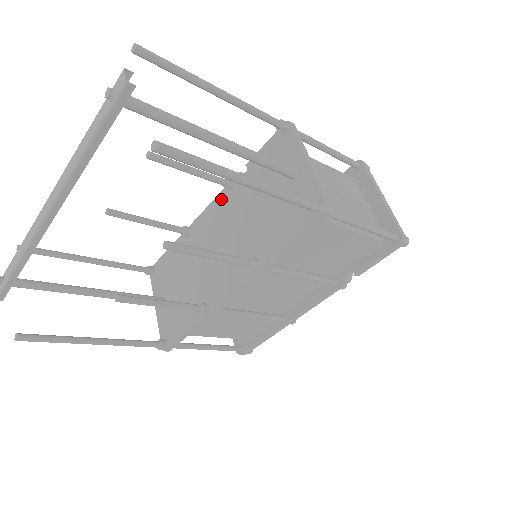
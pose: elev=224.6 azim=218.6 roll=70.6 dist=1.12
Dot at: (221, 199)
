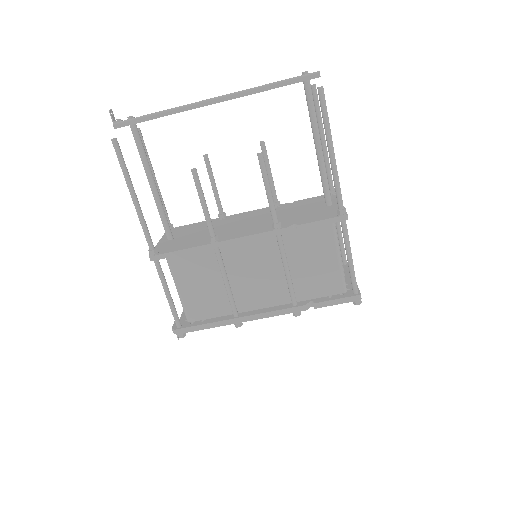
Dot at: (264, 209)
